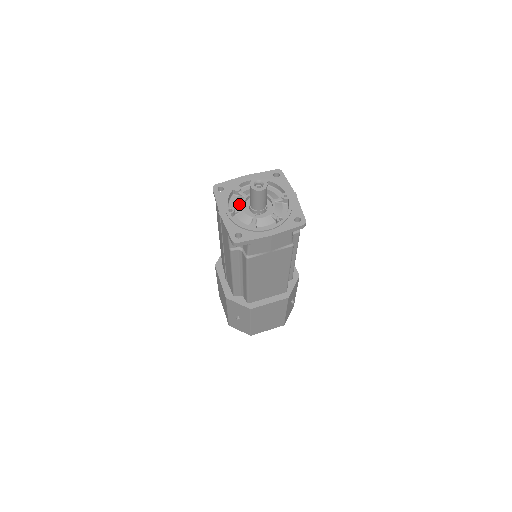
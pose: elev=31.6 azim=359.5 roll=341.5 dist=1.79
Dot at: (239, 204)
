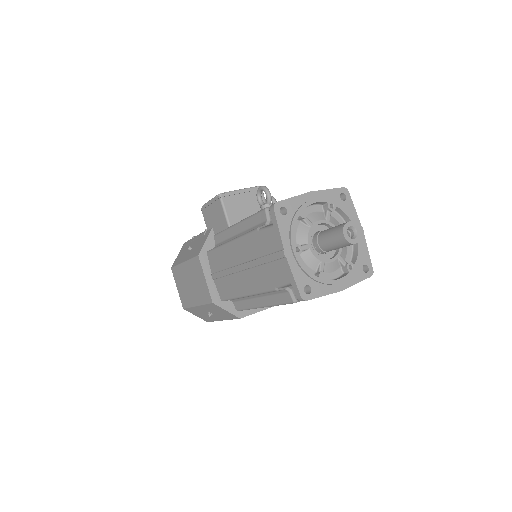
Dot at: (304, 238)
